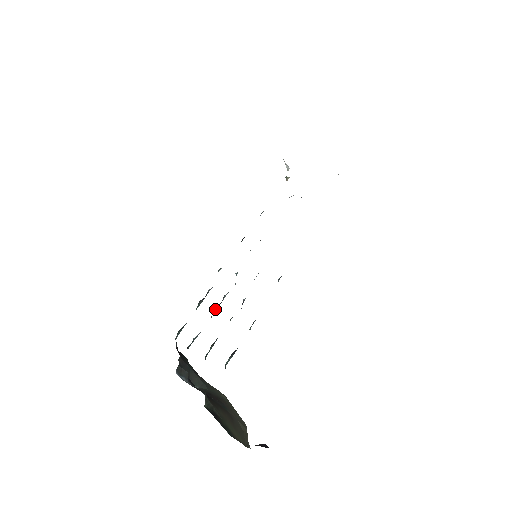
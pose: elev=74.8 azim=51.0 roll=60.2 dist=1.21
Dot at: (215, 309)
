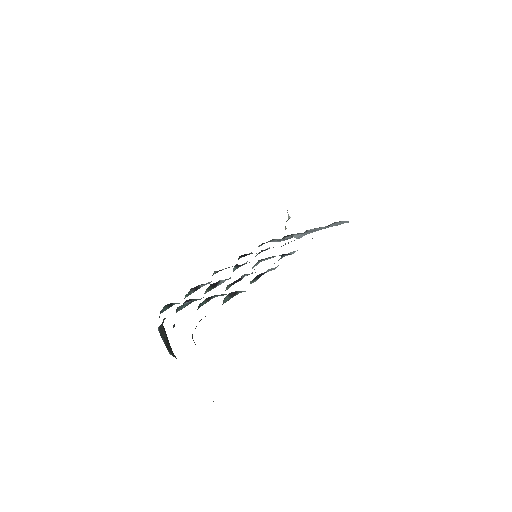
Dot at: (209, 289)
